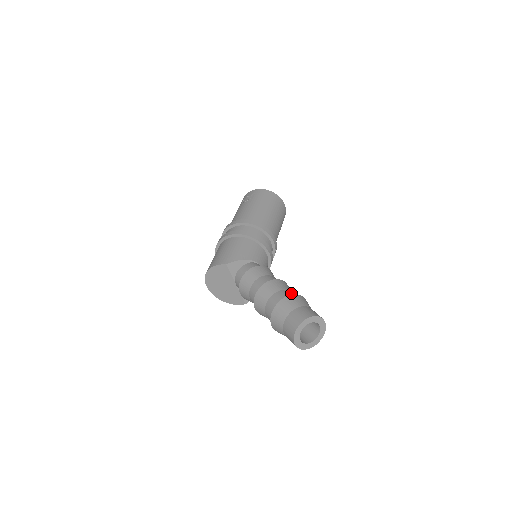
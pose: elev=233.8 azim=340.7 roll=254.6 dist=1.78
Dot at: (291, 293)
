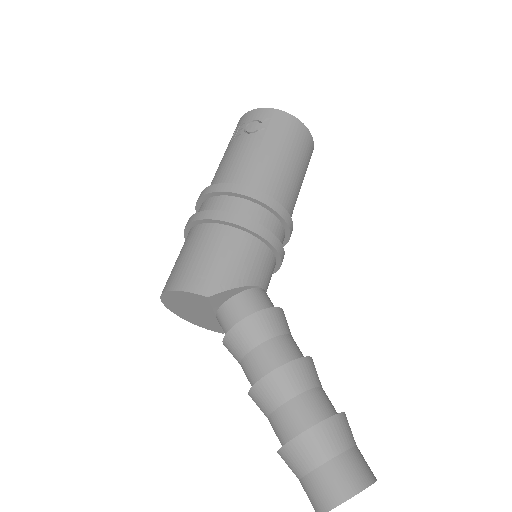
Dot at: (323, 399)
